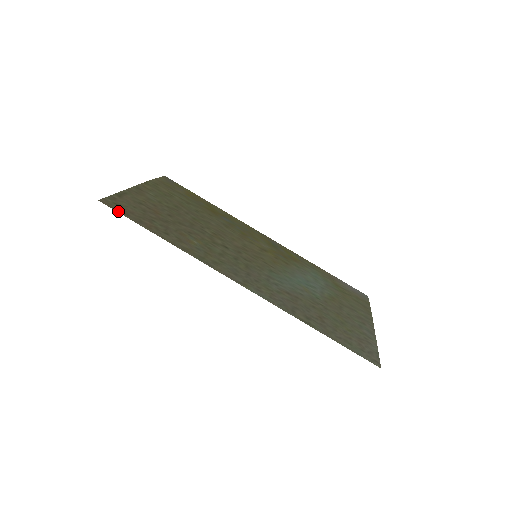
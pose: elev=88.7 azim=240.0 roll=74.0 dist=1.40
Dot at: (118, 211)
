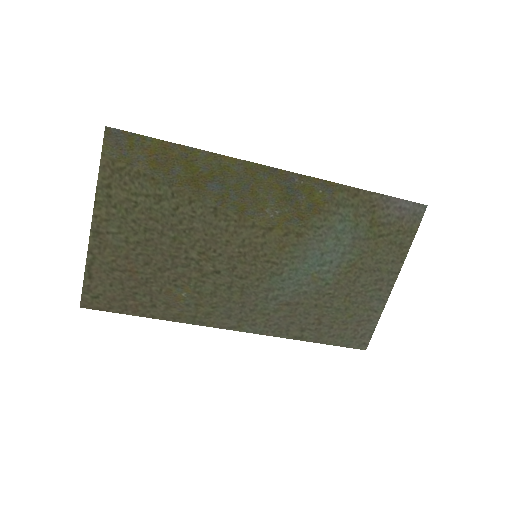
Dot at: (102, 309)
